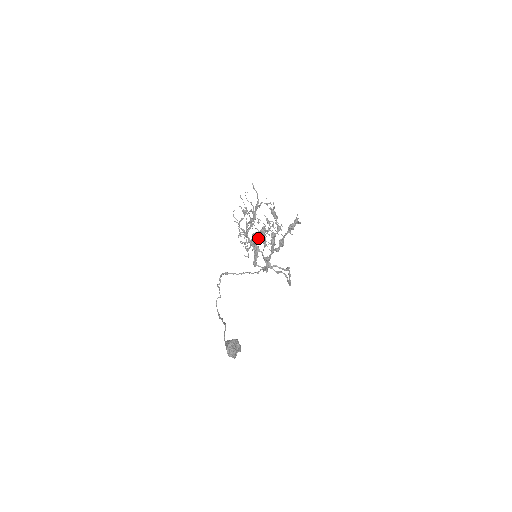
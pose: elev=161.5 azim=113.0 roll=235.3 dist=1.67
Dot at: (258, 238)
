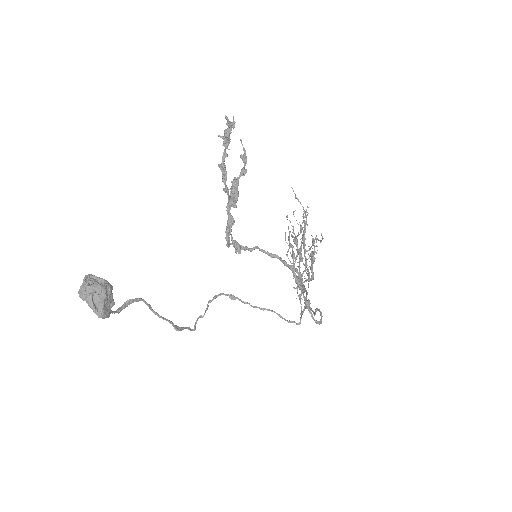
Dot at: (298, 266)
